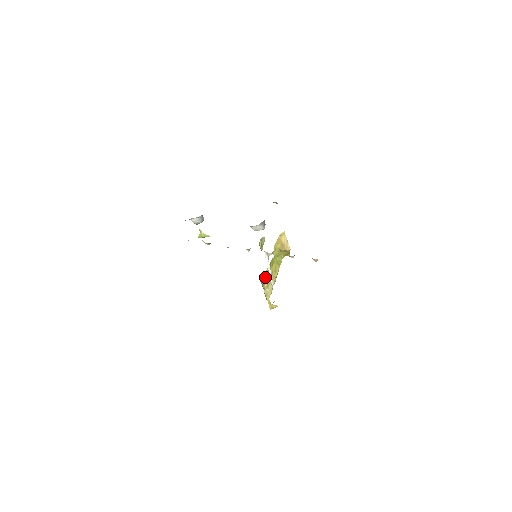
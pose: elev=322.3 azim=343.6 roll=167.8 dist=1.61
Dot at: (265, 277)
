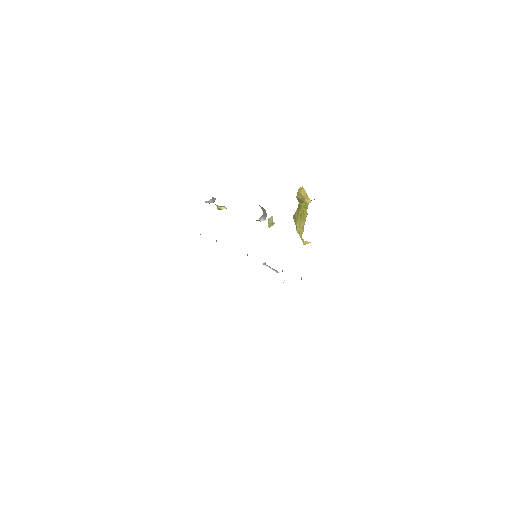
Dot at: (296, 217)
